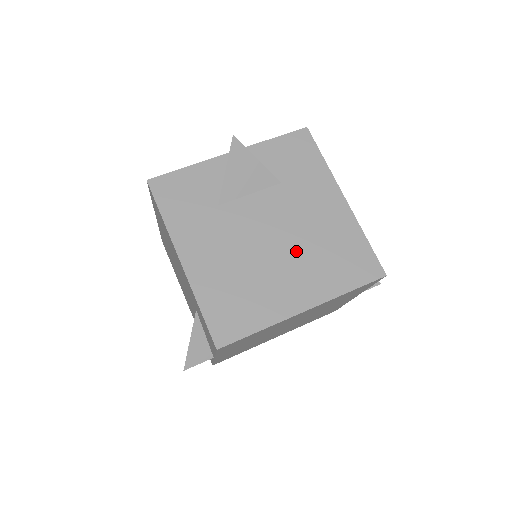
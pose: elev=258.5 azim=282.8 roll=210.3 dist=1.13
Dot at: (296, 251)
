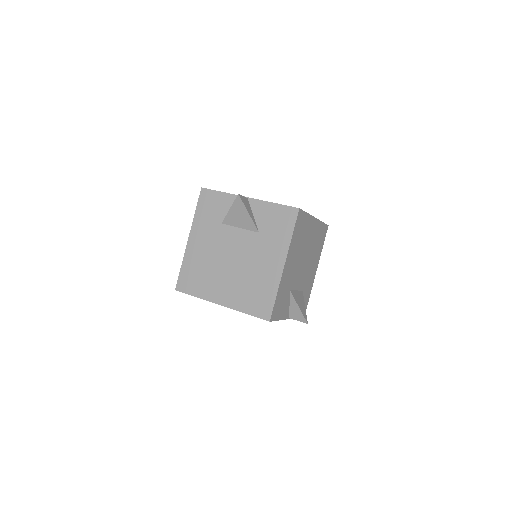
Dot at: (238, 274)
